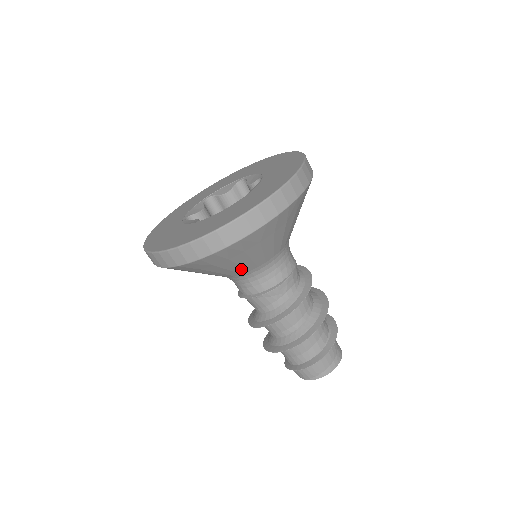
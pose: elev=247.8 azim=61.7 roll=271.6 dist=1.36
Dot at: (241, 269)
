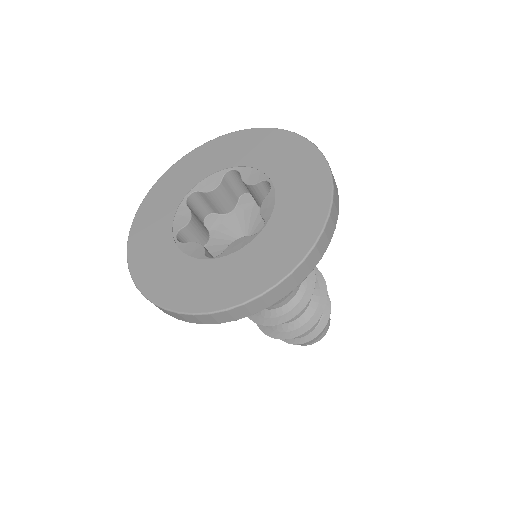
Dot at: occluded
